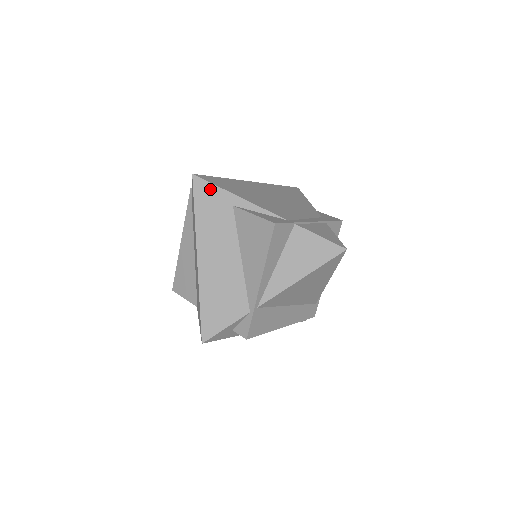
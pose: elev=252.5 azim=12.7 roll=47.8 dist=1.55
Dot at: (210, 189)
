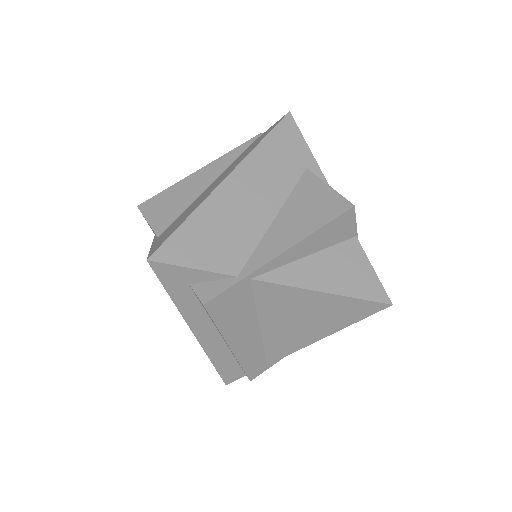
Dot at: (296, 136)
